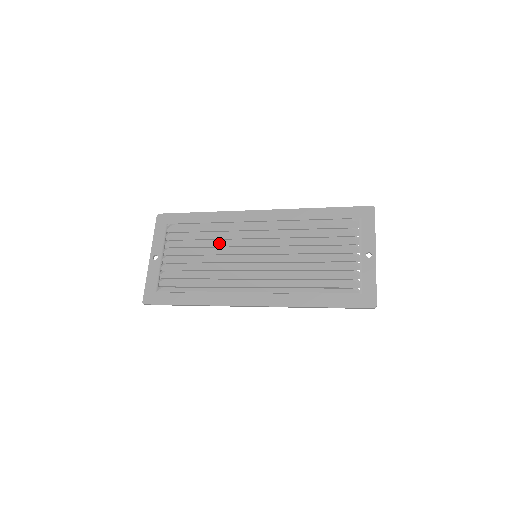
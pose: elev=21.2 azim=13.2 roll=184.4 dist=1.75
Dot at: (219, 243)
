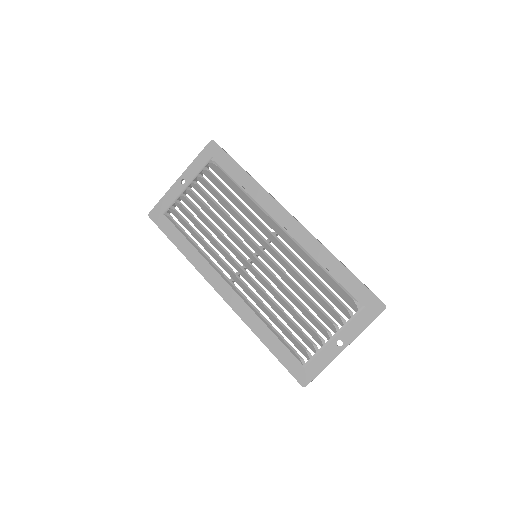
Dot at: (237, 216)
